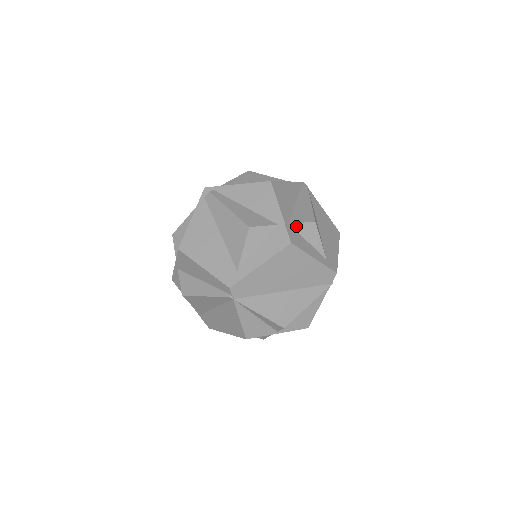
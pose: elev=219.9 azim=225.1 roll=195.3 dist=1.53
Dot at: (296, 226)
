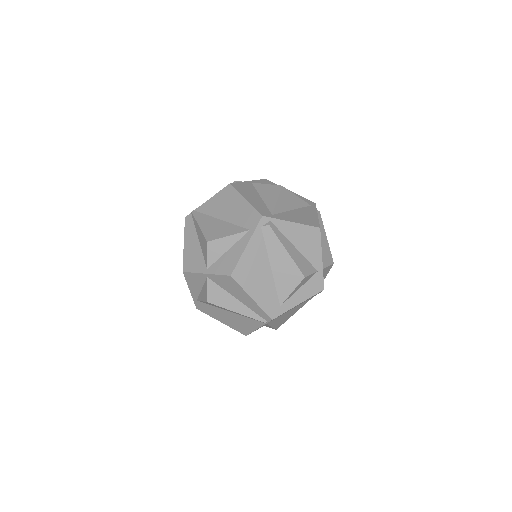
Dot at: (324, 269)
